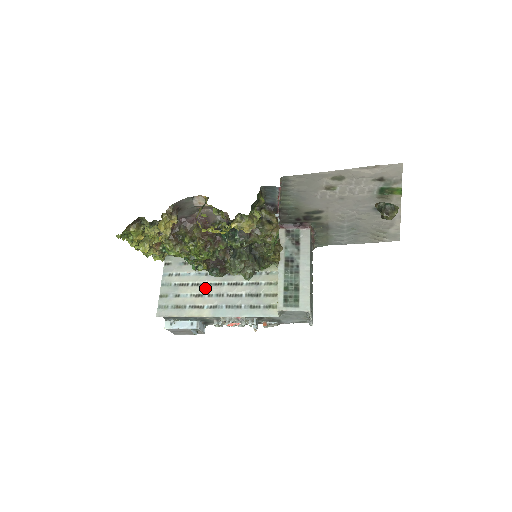
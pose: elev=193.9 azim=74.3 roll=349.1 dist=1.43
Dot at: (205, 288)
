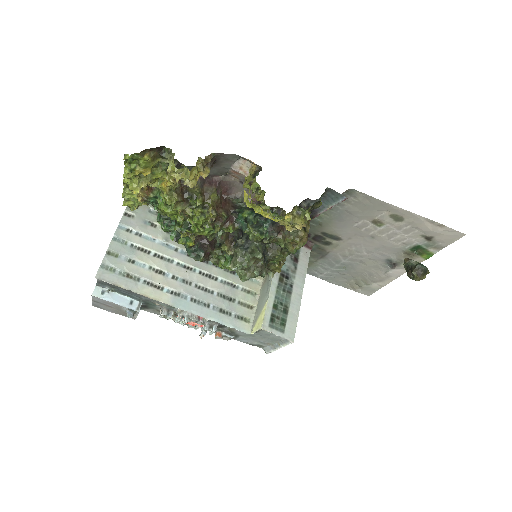
Dot at: (171, 266)
